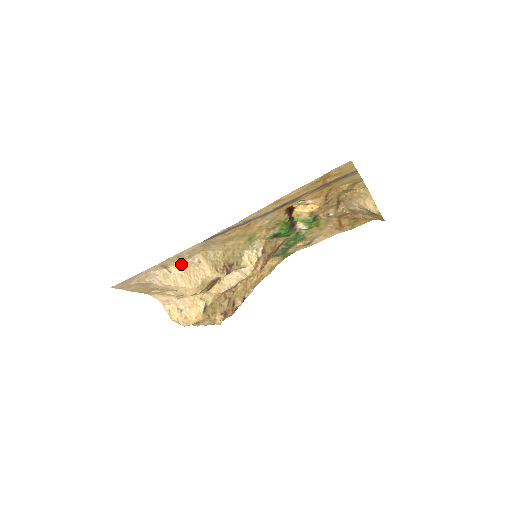
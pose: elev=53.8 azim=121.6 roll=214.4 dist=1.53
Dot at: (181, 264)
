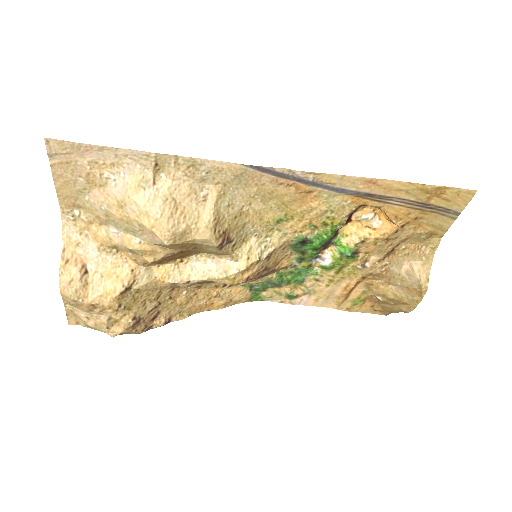
Dot at: (180, 182)
